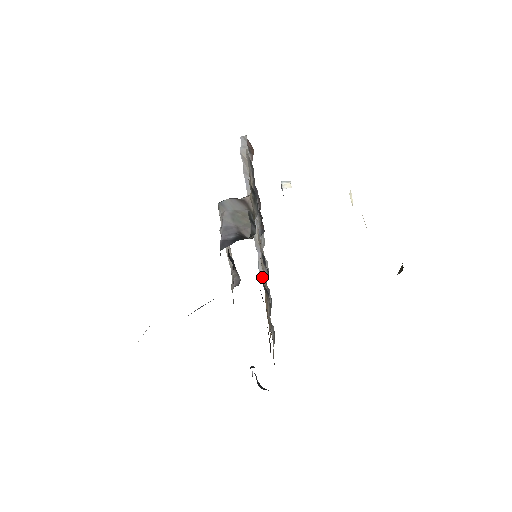
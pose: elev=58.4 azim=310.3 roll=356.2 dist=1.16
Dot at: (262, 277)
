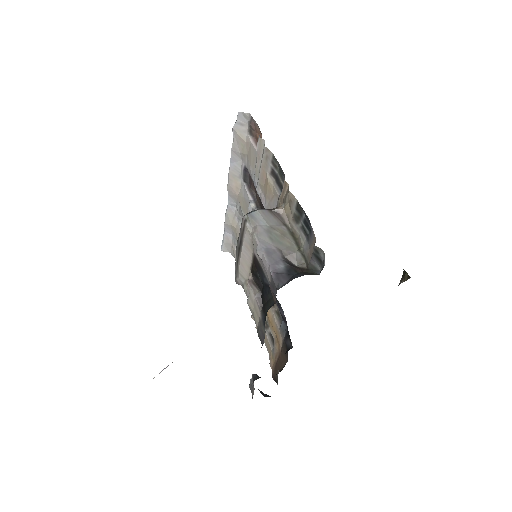
Dot at: occluded
